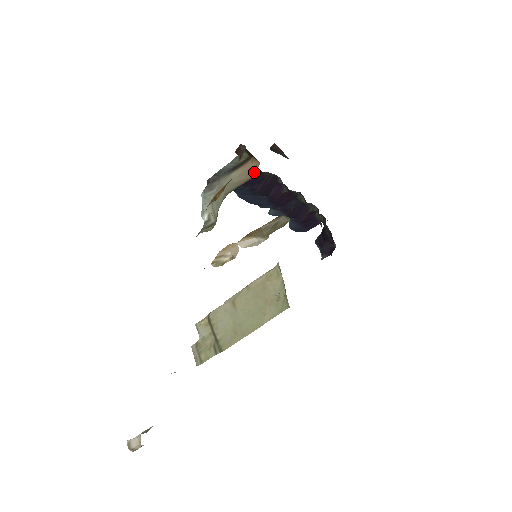
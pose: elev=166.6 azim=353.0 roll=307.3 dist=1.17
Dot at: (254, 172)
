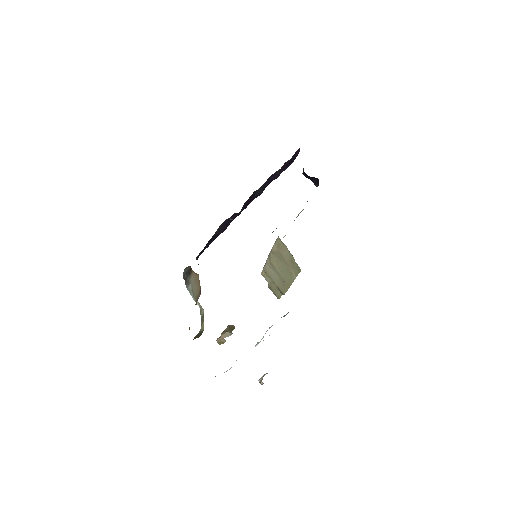
Dot at: (199, 284)
